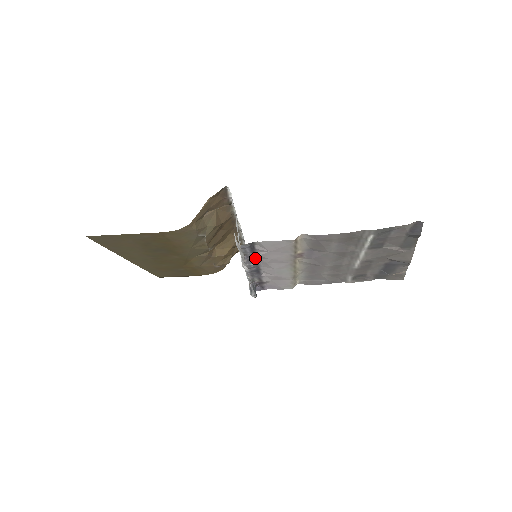
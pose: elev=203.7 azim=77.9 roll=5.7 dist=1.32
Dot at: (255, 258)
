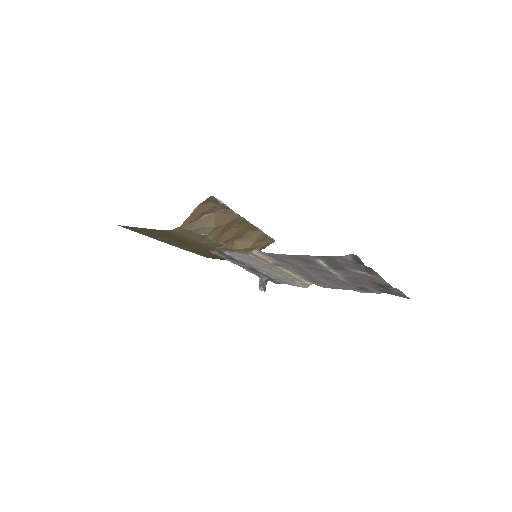
Dot at: (239, 261)
